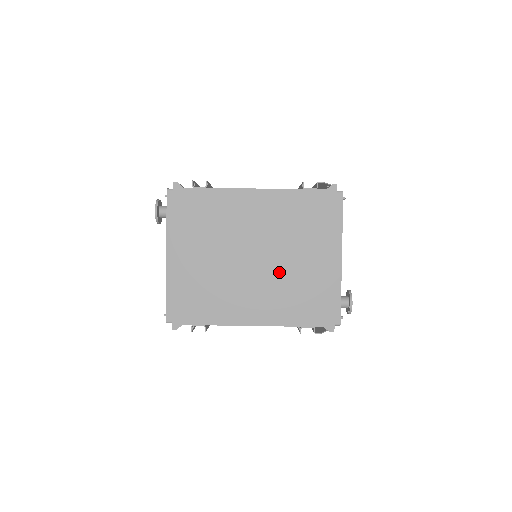
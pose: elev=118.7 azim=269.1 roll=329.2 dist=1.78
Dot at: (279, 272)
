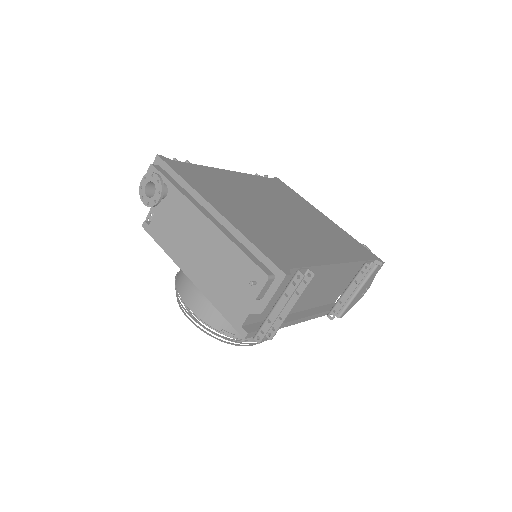
Dot at: (307, 223)
